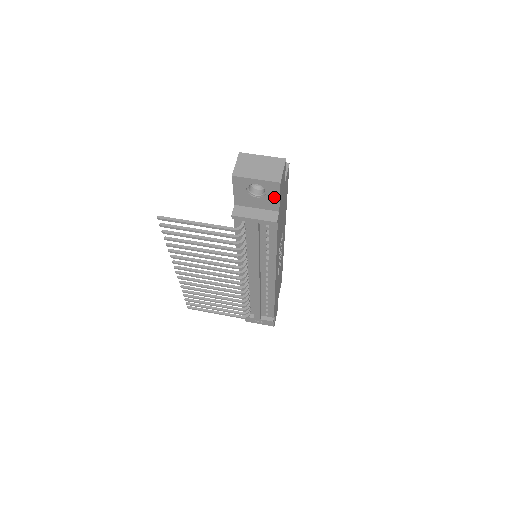
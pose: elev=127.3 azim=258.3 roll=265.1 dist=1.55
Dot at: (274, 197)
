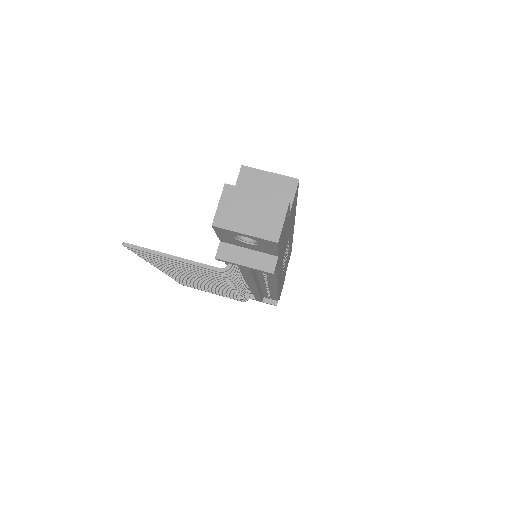
Dot at: (271, 248)
